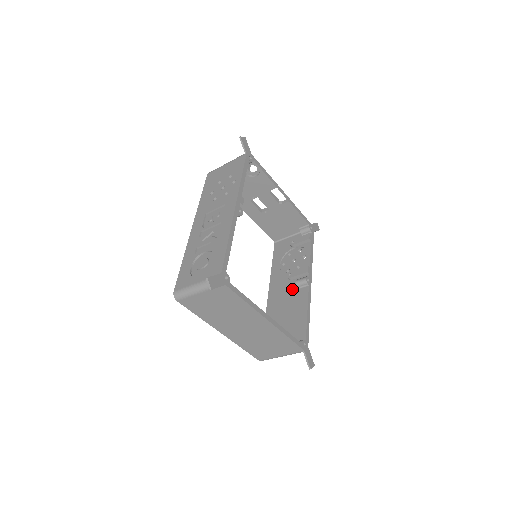
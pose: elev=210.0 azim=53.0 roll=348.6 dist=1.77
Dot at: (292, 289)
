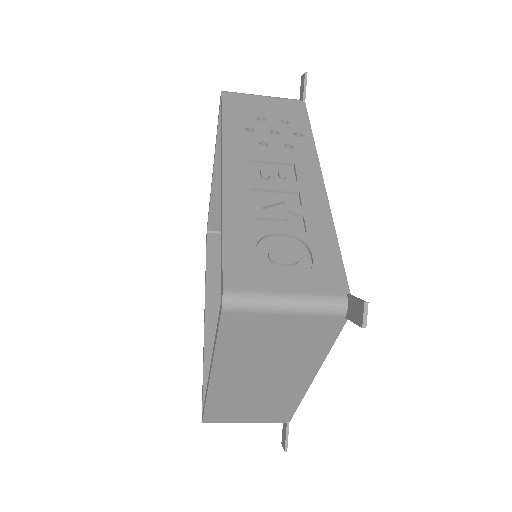
Dot at: occluded
